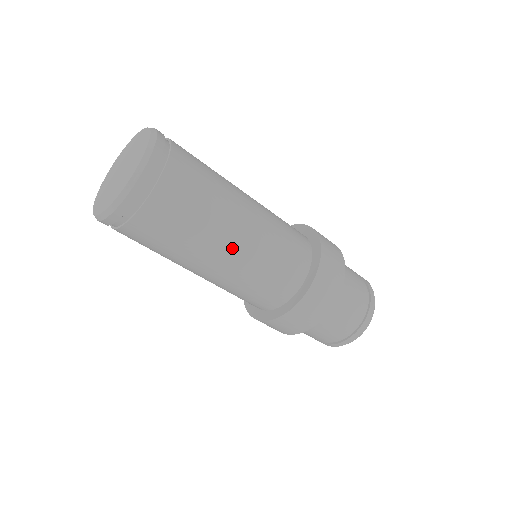
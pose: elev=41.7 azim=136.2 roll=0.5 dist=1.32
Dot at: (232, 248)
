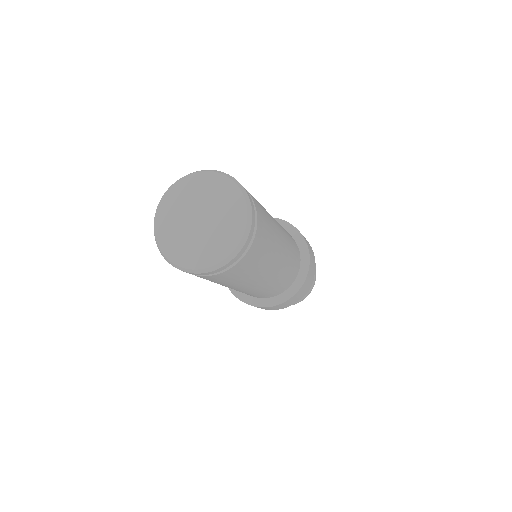
Dot at: (260, 283)
